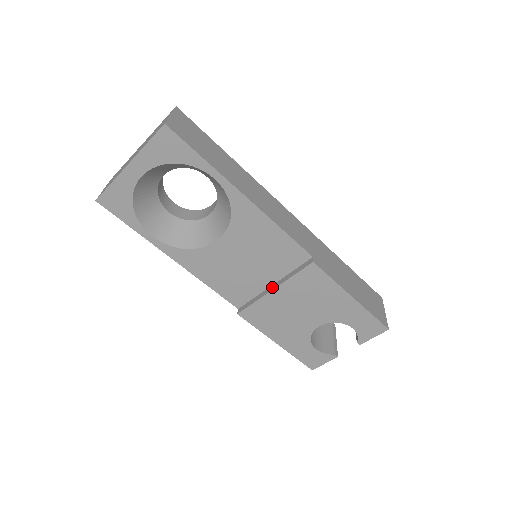
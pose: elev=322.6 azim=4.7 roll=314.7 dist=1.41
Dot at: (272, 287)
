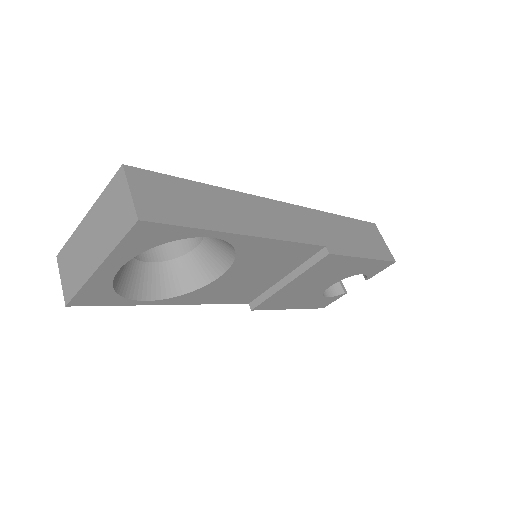
Dot at: (284, 281)
